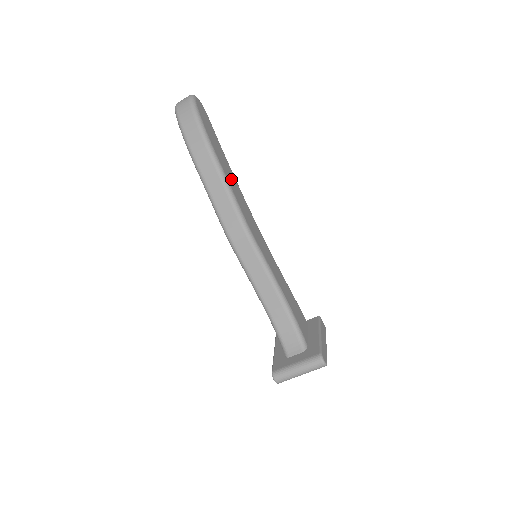
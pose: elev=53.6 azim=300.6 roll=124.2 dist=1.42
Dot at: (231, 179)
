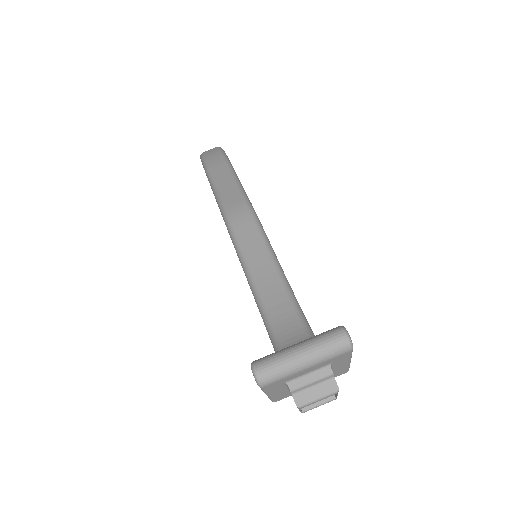
Dot at: occluded
